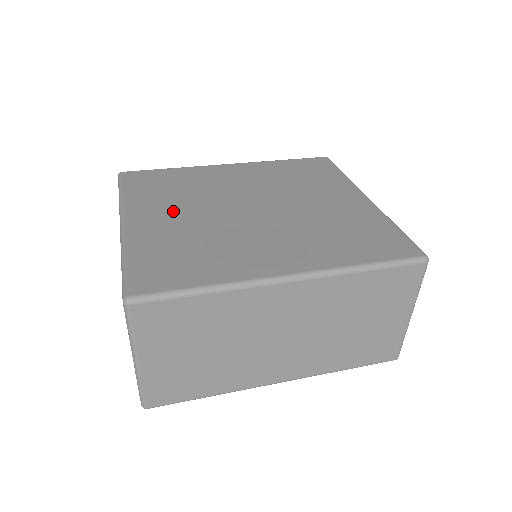
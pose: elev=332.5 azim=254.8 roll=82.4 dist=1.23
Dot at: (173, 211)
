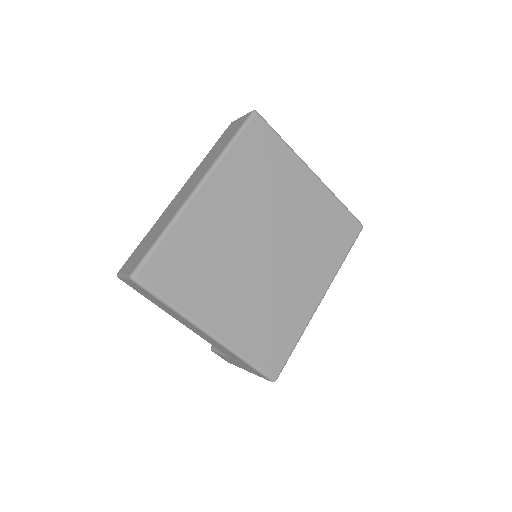
Dot at: (227, 296)
